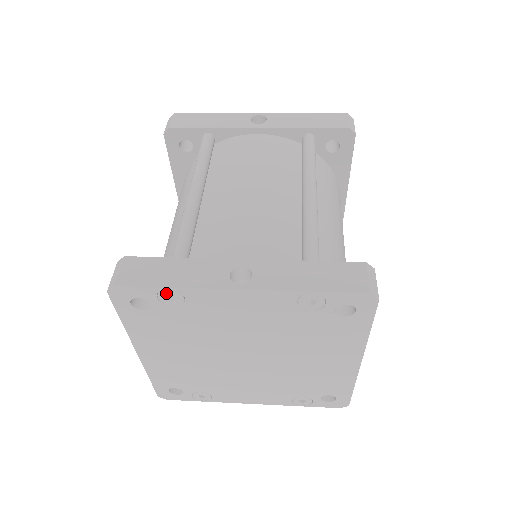
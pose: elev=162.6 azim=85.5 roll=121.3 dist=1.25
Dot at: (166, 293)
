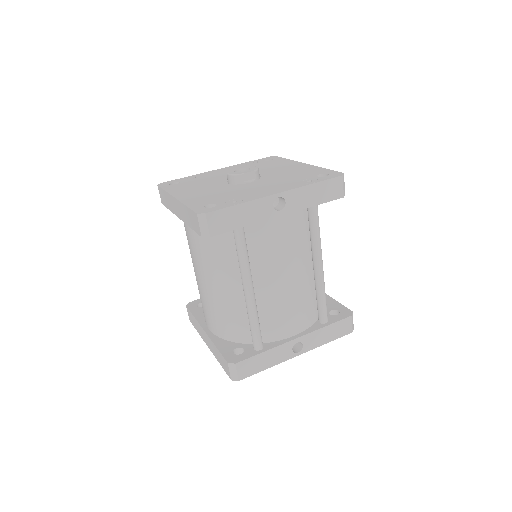
Dot at: occluded
